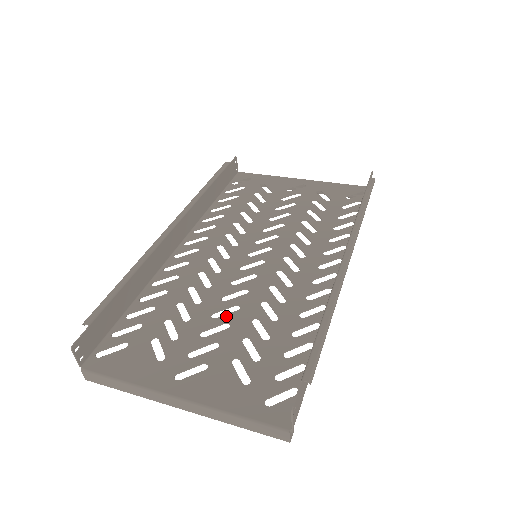
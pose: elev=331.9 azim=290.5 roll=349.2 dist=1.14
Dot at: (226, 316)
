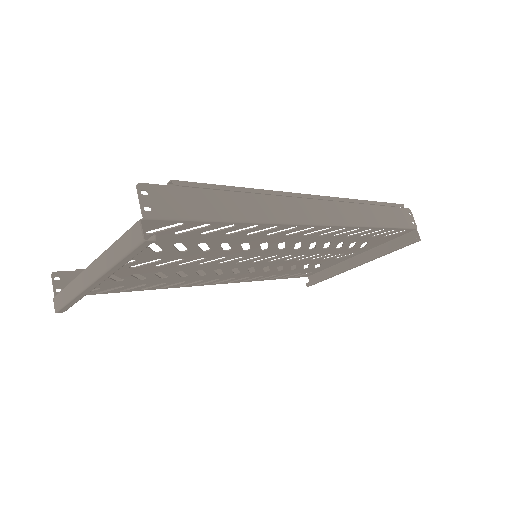
Dot at: (188, 260)
